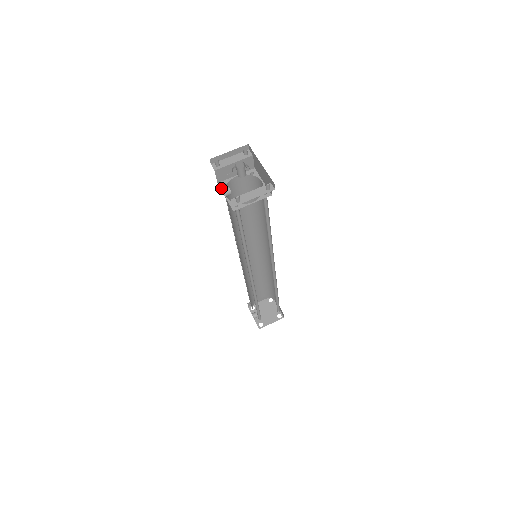
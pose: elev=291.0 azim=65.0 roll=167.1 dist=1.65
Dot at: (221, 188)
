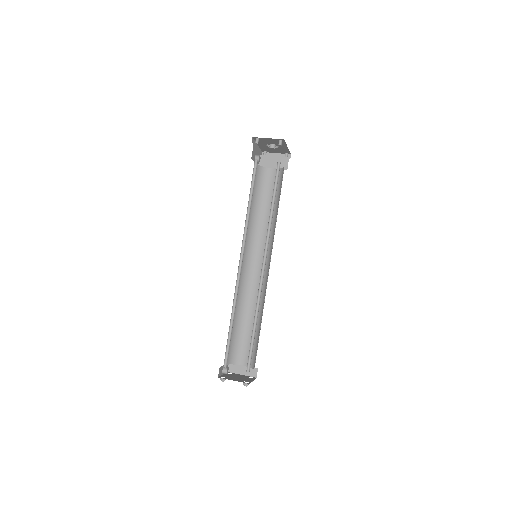
Dot at: (257, 165)
